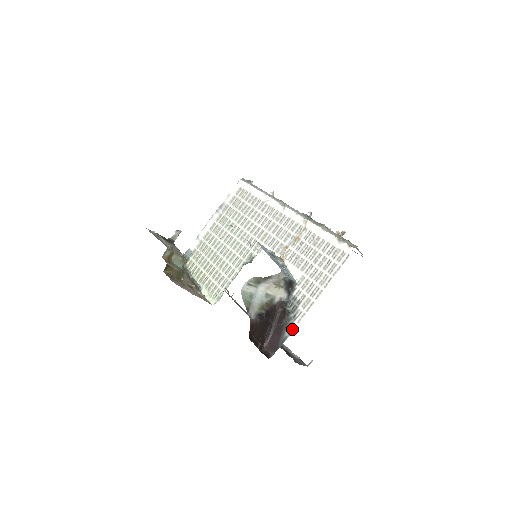
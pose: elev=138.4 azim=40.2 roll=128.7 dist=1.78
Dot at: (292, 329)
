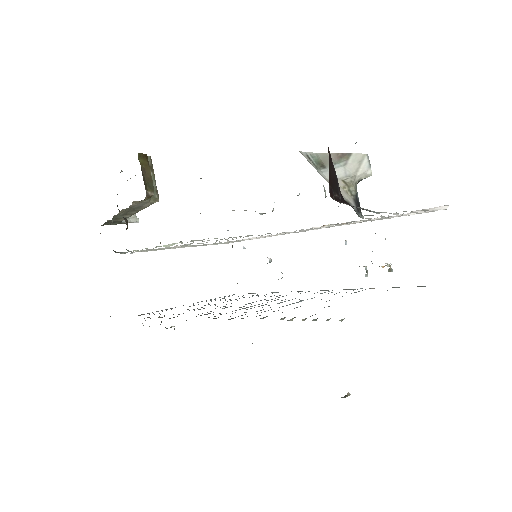
Dot at: (380, 212)
